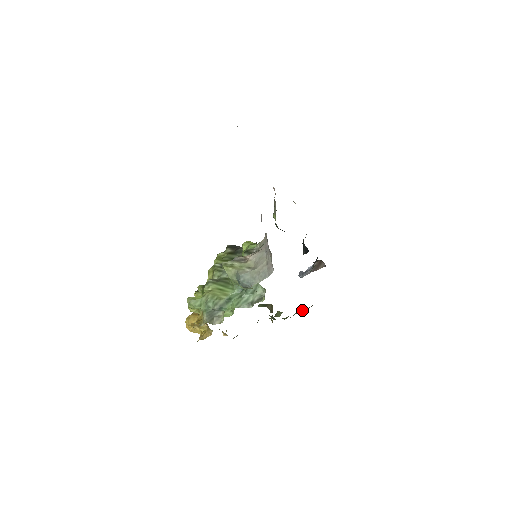
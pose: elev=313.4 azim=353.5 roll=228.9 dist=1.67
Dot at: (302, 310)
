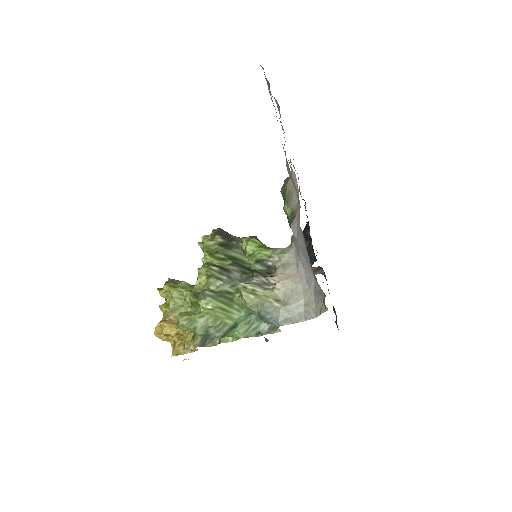
Dot at: occluded
